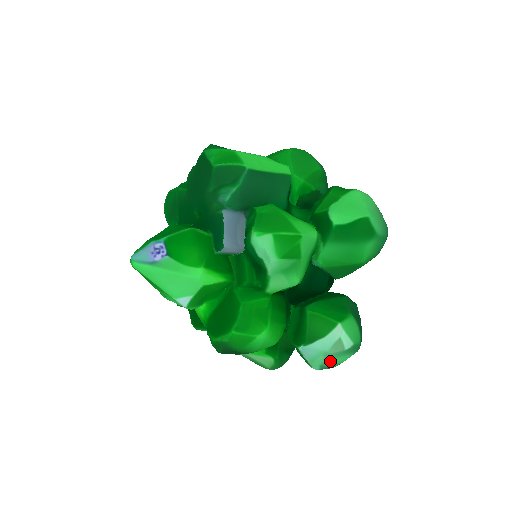
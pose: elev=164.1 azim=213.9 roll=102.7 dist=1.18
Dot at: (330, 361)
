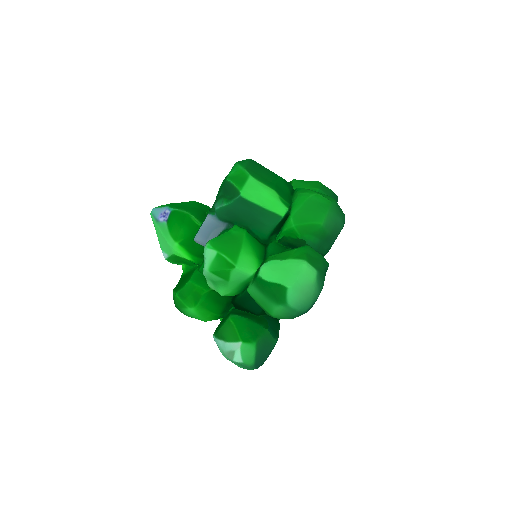
Dot at: occluded
